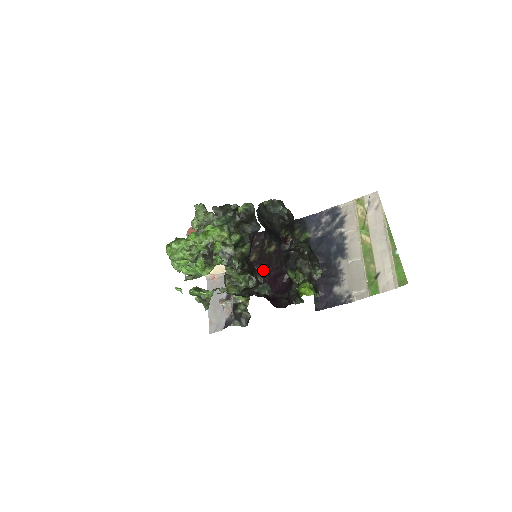
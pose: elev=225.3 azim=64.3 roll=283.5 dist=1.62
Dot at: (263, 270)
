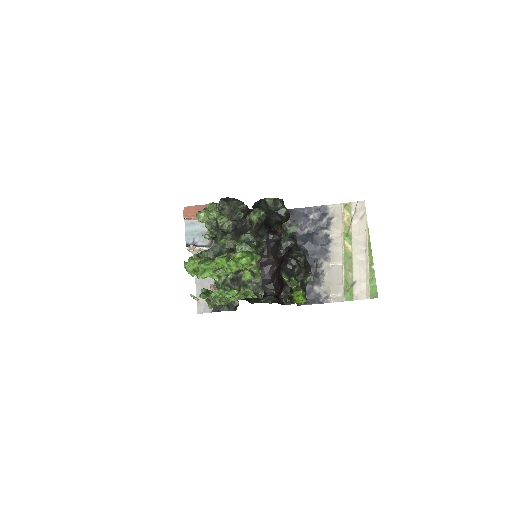
Dot at: occluded
